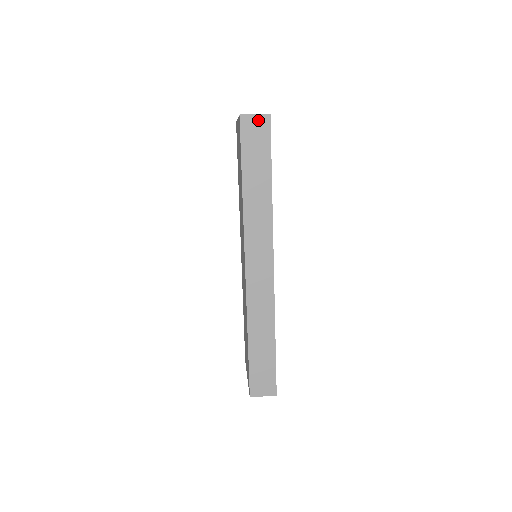
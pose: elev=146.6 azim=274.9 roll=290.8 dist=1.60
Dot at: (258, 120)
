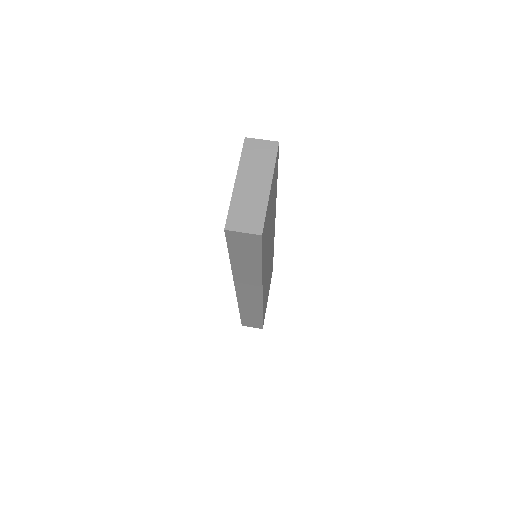
Dot at: (247, 236)
